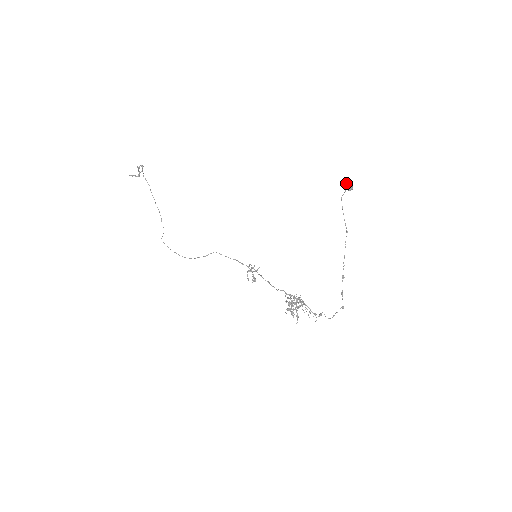
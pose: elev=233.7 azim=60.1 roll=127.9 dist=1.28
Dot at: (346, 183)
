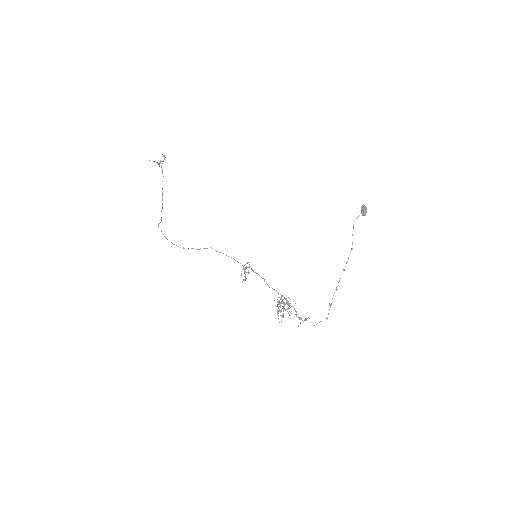
Dot at: (363, 208)
